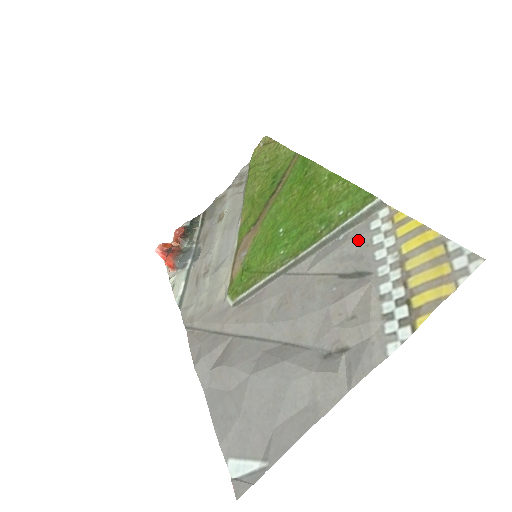
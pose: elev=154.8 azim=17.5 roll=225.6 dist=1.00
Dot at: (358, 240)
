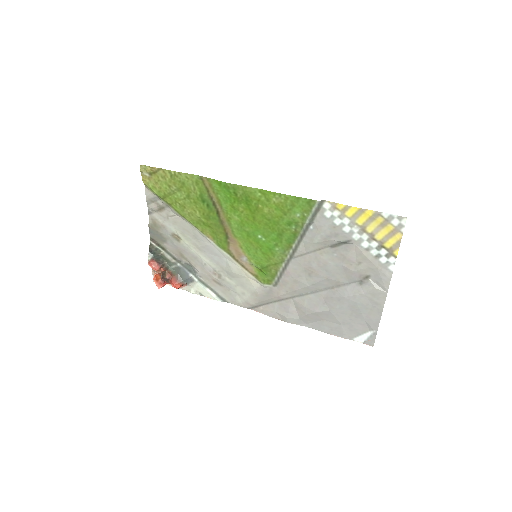
Dot at: (326, 226)
